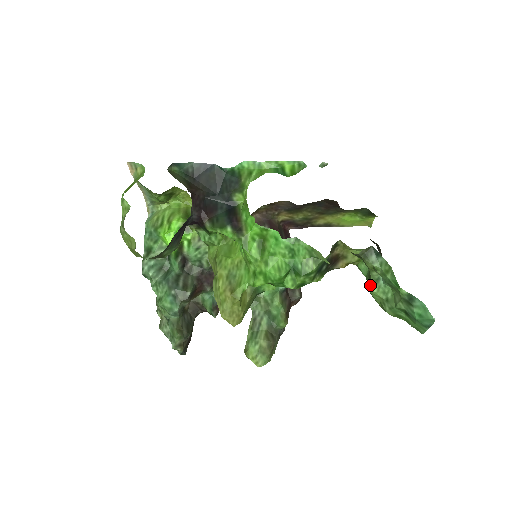
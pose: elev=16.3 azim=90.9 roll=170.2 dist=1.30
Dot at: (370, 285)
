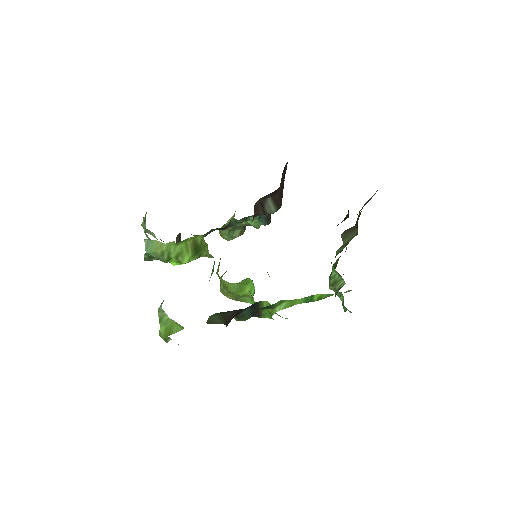
Dot at: occluded
